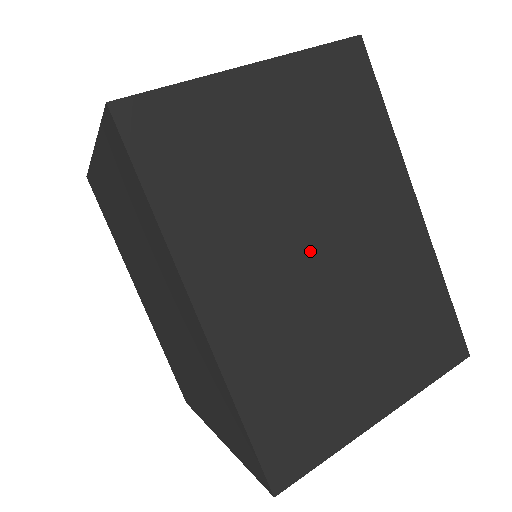
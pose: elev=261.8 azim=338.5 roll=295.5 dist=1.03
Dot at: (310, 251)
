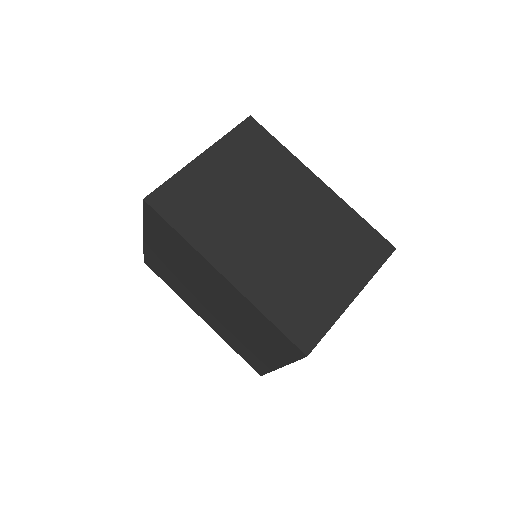
Dot at: (270, 227)
